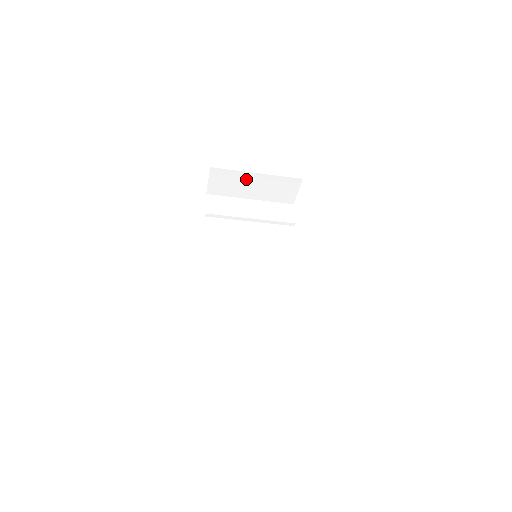
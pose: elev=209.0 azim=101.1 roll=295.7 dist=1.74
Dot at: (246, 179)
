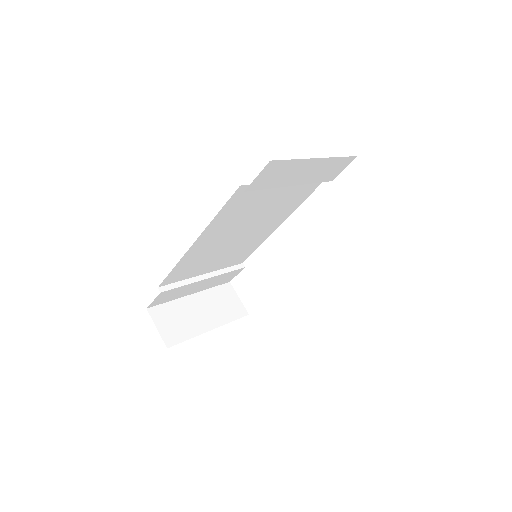
Dot at: occluded
